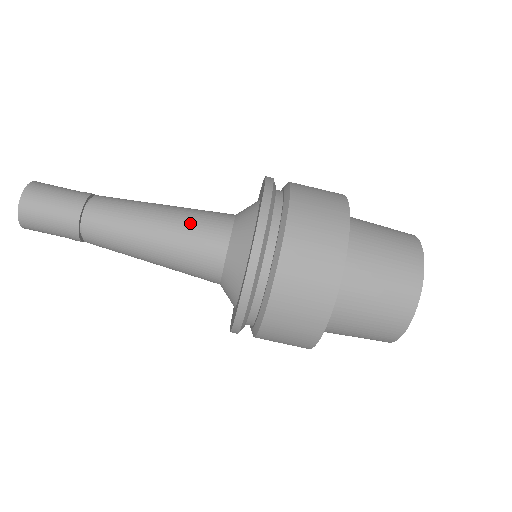
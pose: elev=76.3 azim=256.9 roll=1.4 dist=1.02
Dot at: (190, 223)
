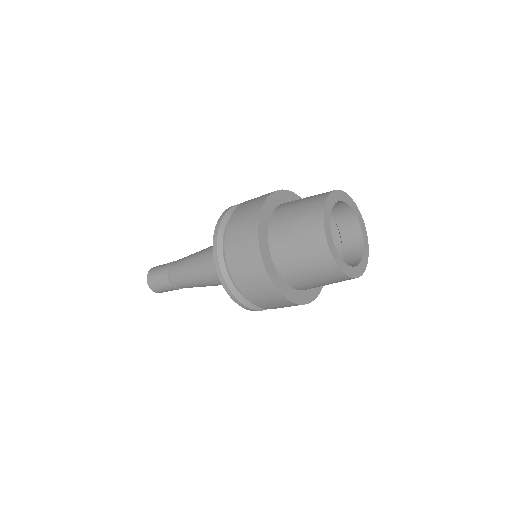
Dot at: (209, 271)
